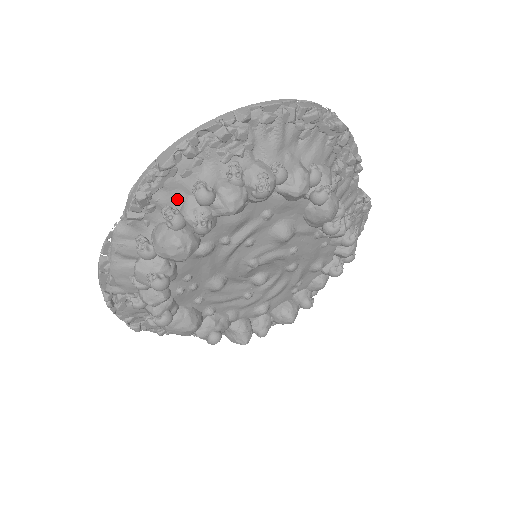
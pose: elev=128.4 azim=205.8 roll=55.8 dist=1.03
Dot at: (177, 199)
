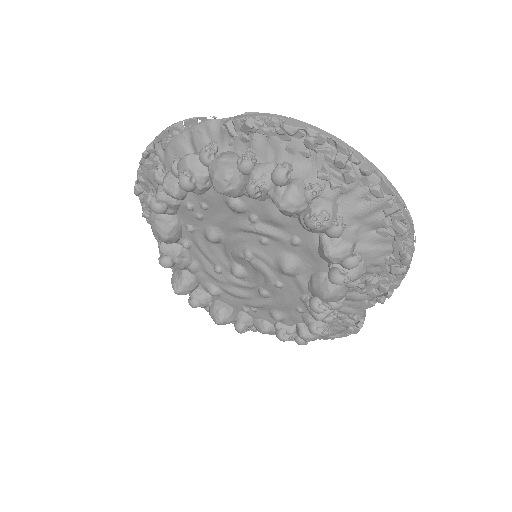
Dot at: (265, 155)
